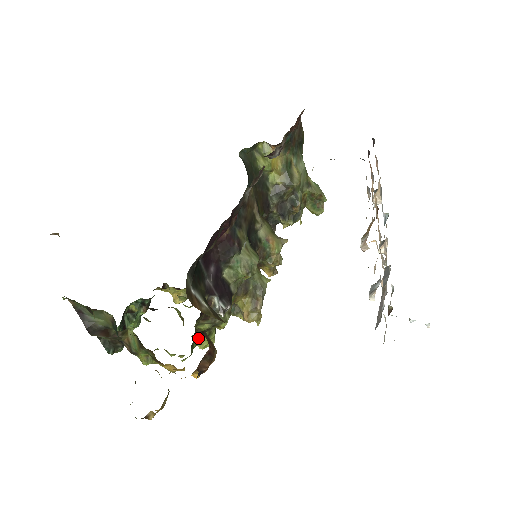
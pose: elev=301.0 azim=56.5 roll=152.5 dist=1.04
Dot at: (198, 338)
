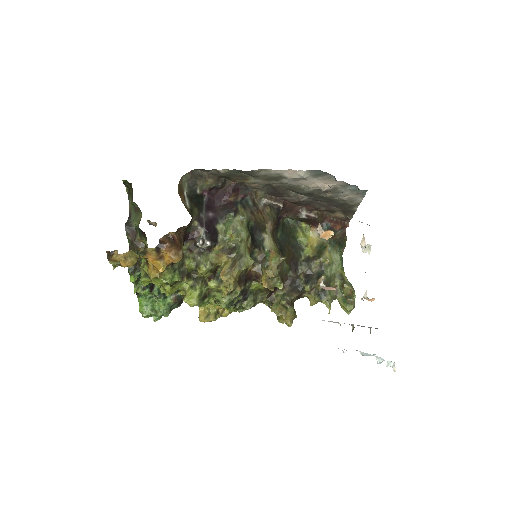
Dot at: (183, 274)
